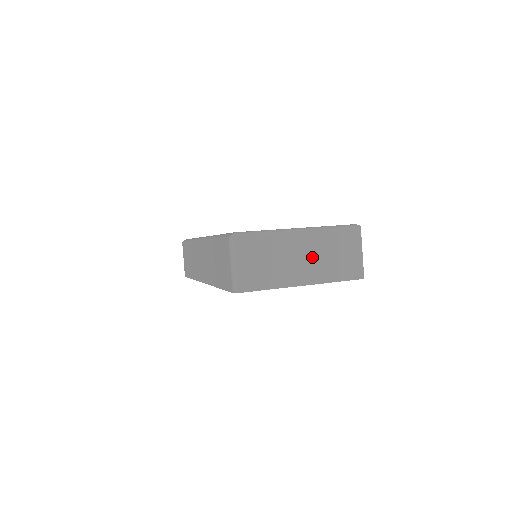
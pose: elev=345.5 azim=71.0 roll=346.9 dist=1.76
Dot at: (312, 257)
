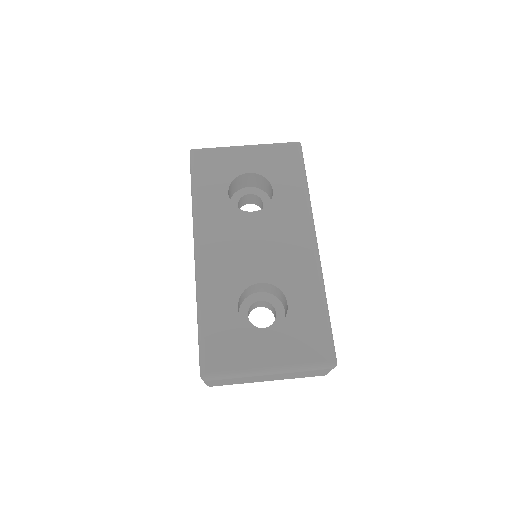
Dot at: (279, 377)
